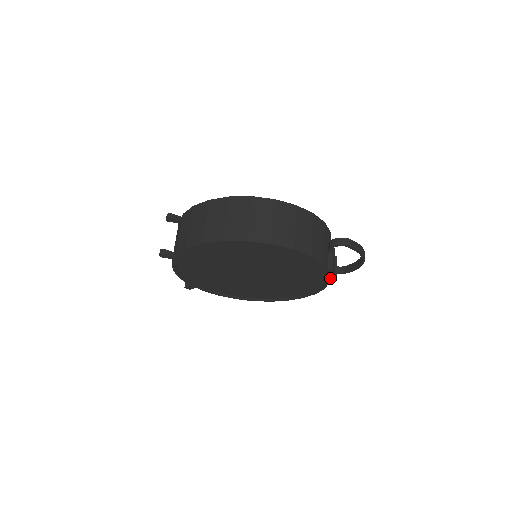
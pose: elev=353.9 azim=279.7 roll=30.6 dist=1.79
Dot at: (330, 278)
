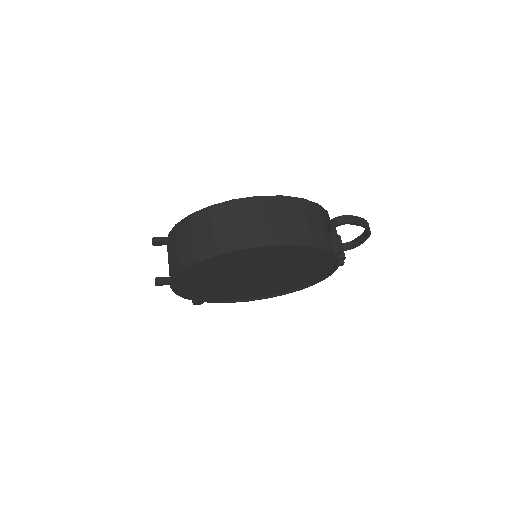
Dot at: (339, 260)
